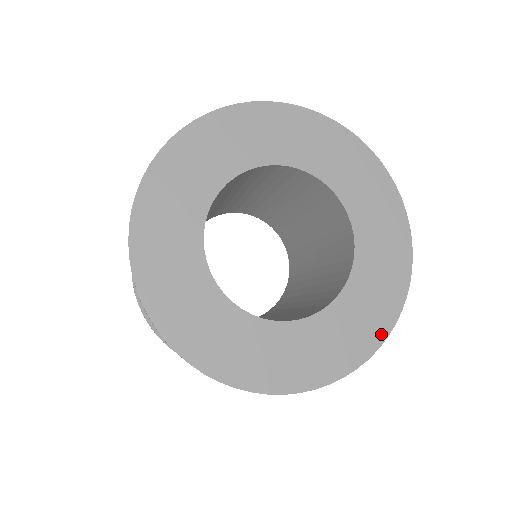
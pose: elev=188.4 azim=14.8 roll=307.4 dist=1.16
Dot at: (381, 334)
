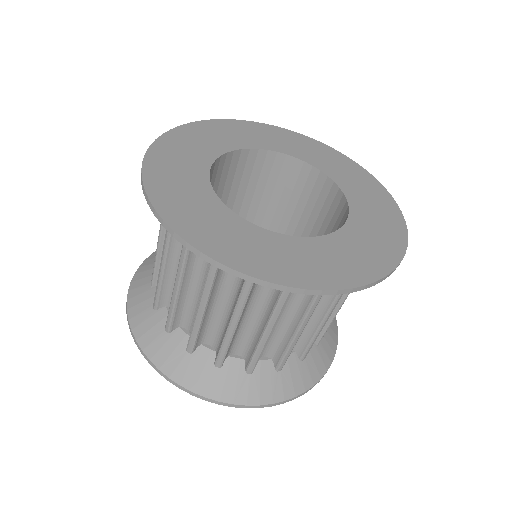
Dot at: (392, 205)
